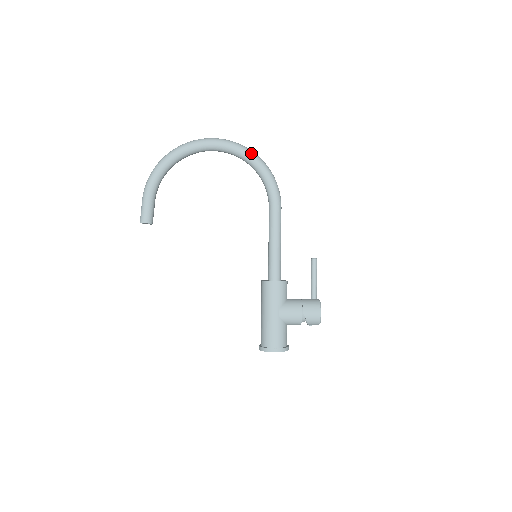
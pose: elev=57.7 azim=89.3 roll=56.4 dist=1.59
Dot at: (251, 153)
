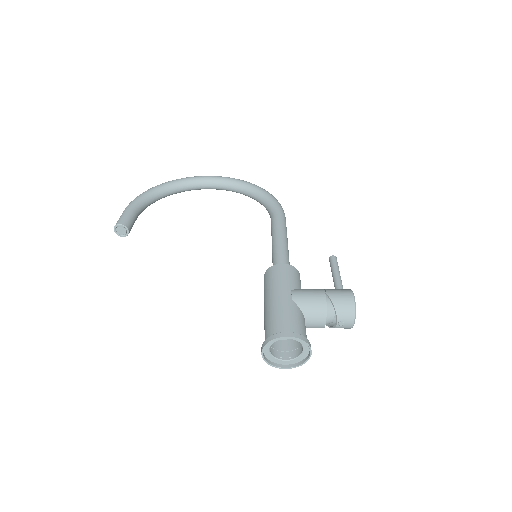
Dot at: (250, 183)
